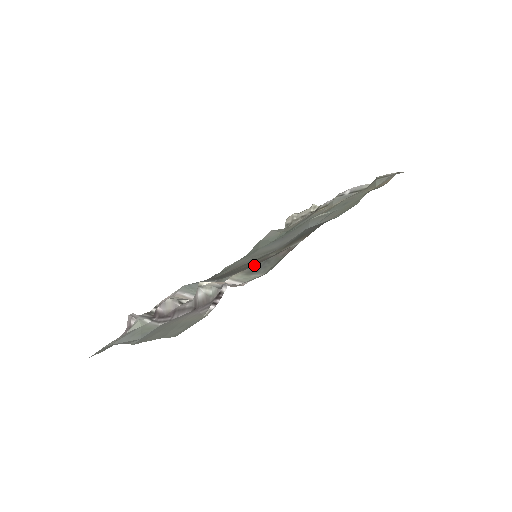
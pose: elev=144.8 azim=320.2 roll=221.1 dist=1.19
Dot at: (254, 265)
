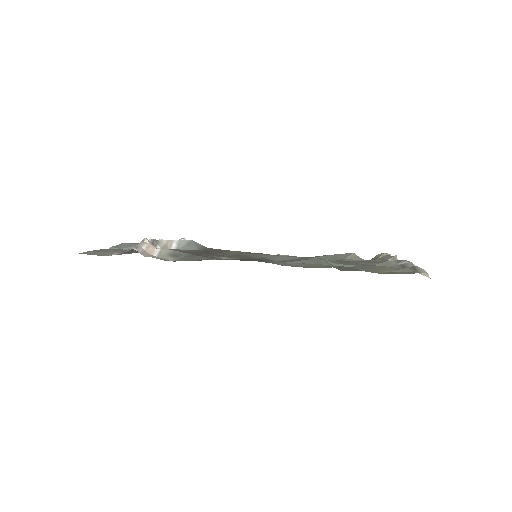
Dot at: (187, 253)
